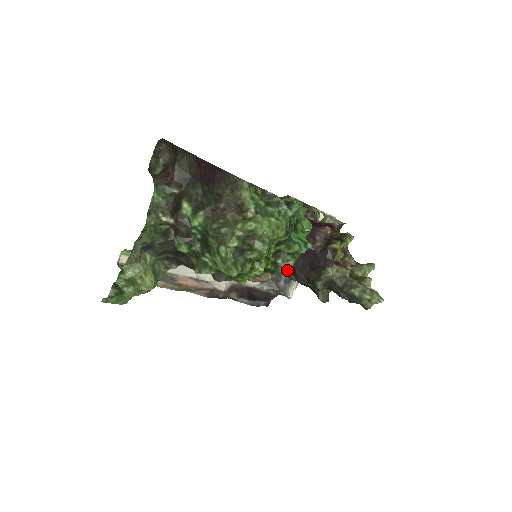
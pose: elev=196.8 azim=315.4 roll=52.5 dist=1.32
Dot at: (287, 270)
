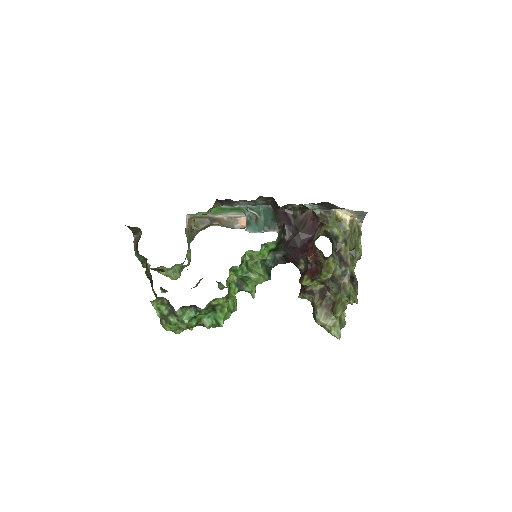
Dot at: occluded
